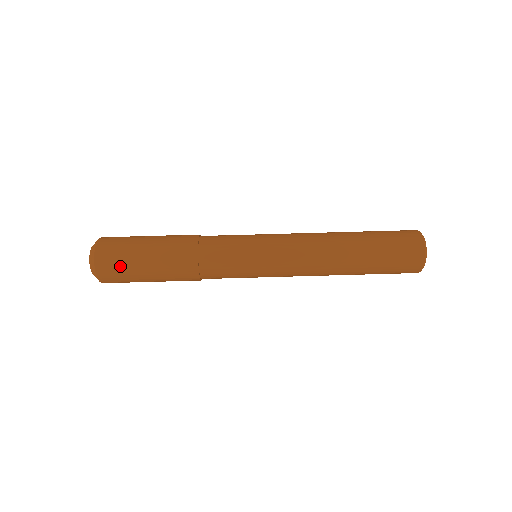
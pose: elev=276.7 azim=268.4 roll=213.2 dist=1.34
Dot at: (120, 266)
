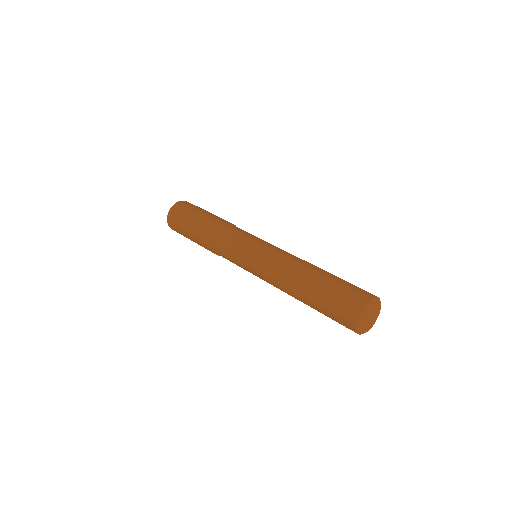
Dot at: (179, 218)
